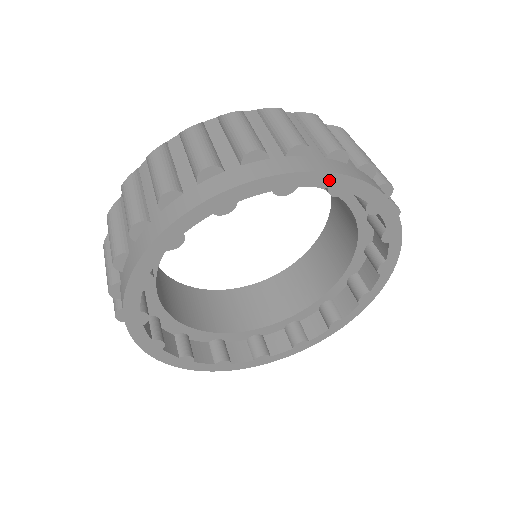
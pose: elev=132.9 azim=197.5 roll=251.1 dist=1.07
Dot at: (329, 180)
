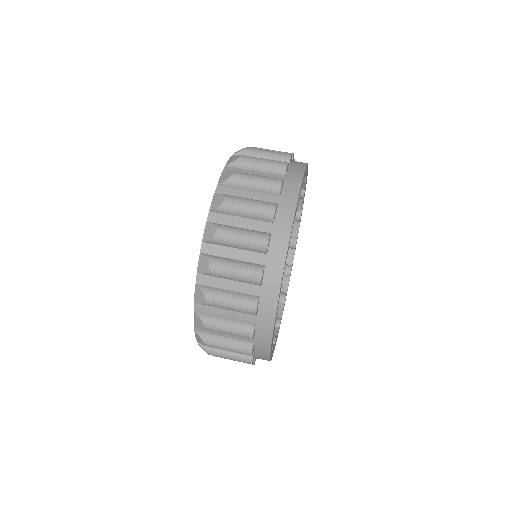
Dot at: occluded
